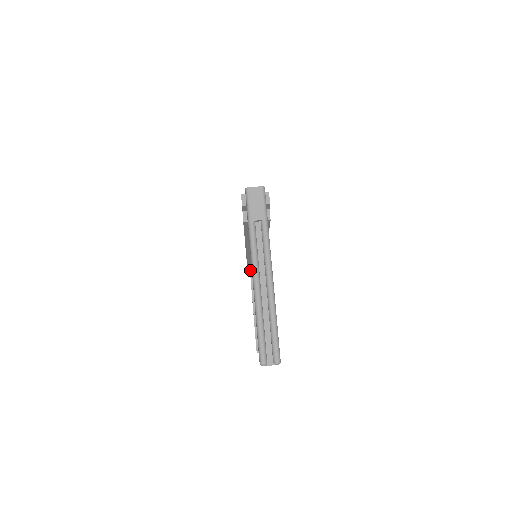
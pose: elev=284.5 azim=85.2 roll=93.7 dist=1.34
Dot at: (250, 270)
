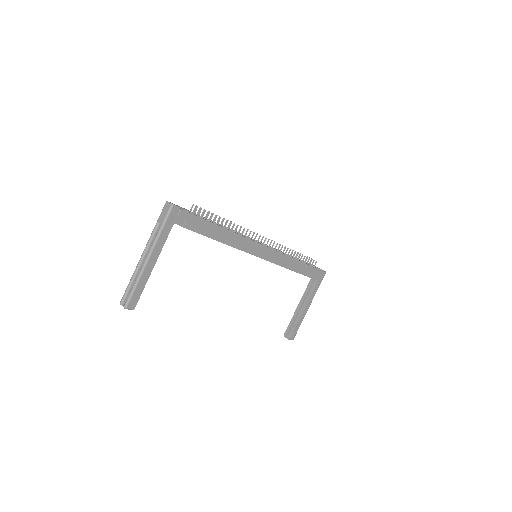
Dot at: occluded
